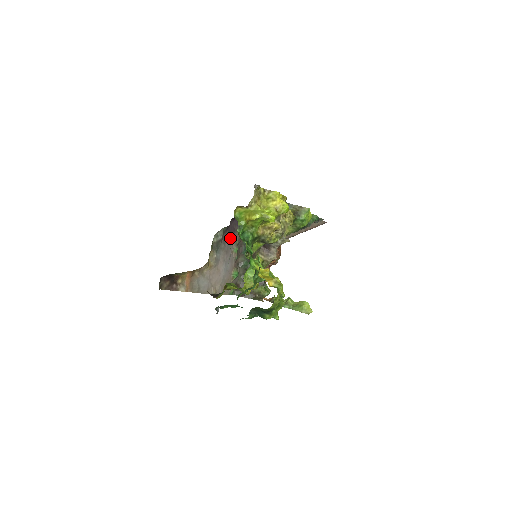
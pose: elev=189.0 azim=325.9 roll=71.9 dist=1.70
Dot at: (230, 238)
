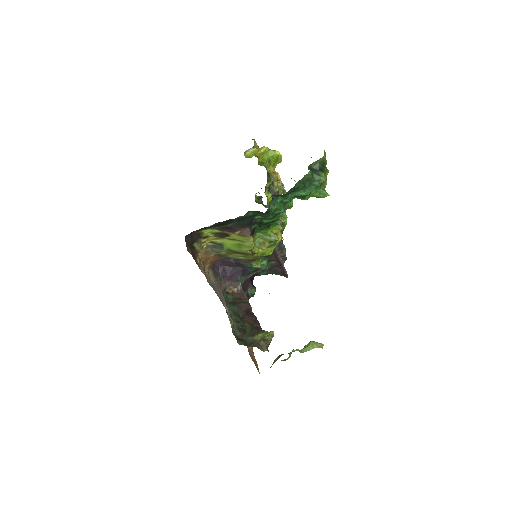
Dot at: occluded
